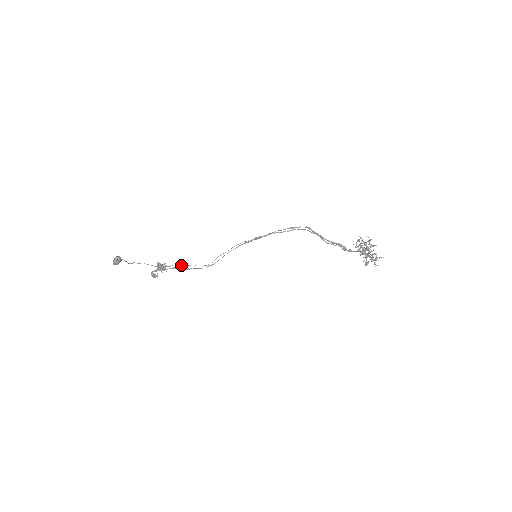
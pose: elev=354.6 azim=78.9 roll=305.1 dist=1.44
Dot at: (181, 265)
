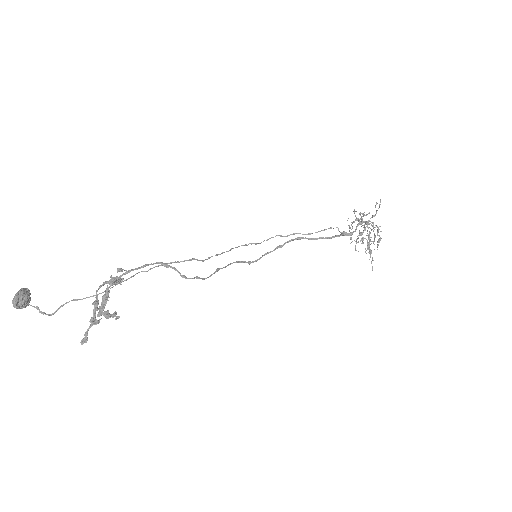
Dot at: (153, 267)
